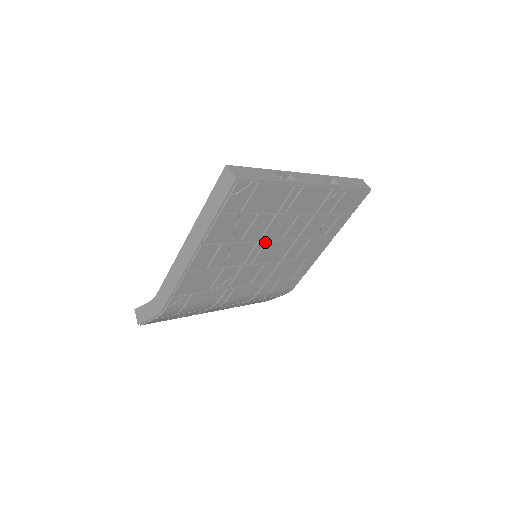
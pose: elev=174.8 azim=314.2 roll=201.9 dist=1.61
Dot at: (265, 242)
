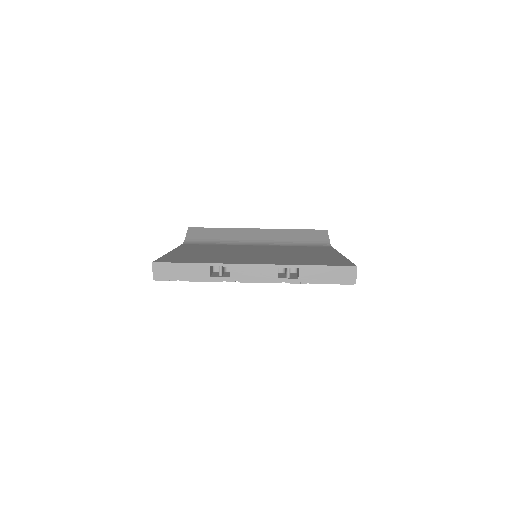
Dot at: occluded
